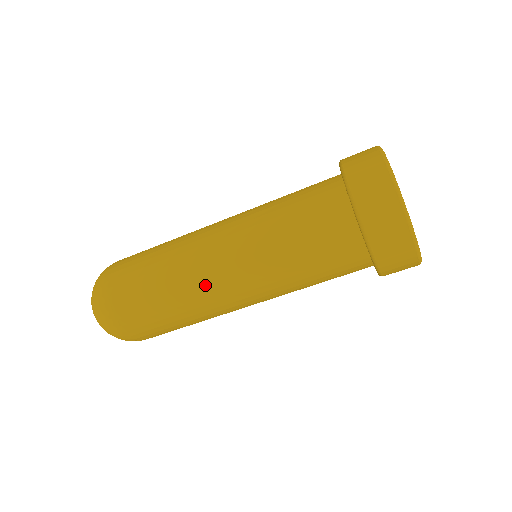
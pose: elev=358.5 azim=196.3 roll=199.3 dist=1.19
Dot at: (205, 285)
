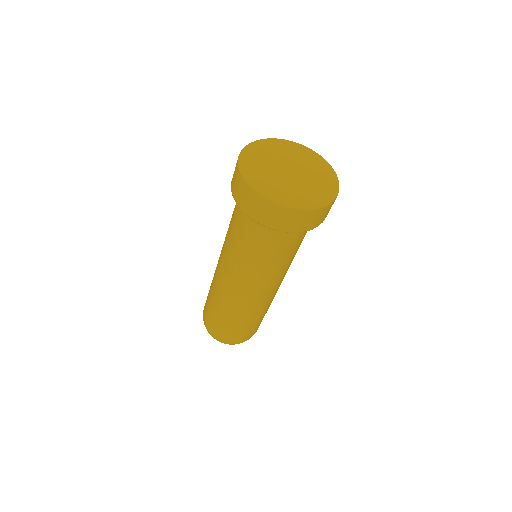
Dot at: (216, 276)
